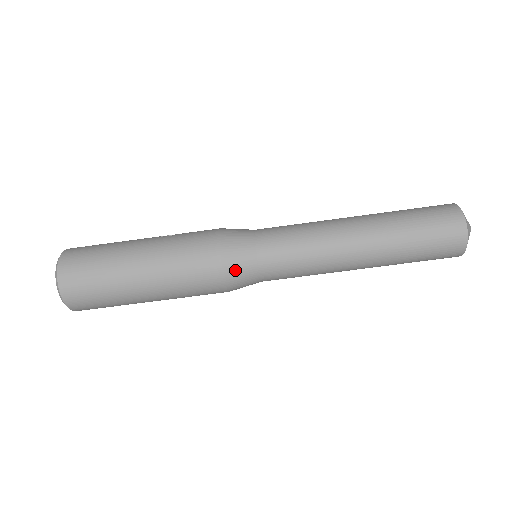
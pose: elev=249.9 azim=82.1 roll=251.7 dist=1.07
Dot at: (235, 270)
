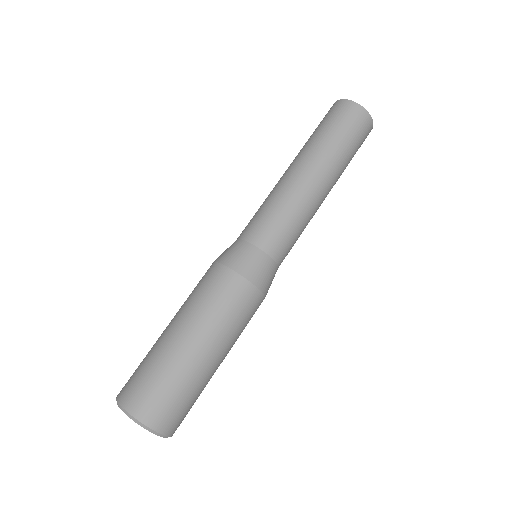
Dot at: (243, 264)
